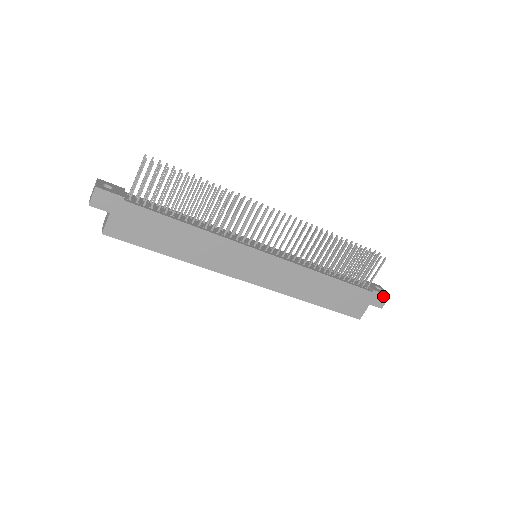
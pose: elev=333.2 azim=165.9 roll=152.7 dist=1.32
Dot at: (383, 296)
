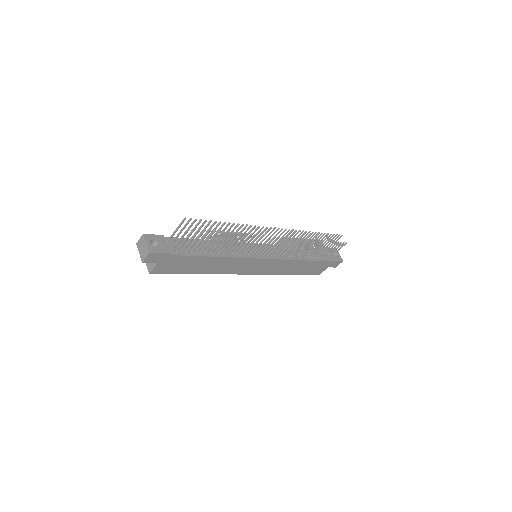
Dot at: (339, 262)
